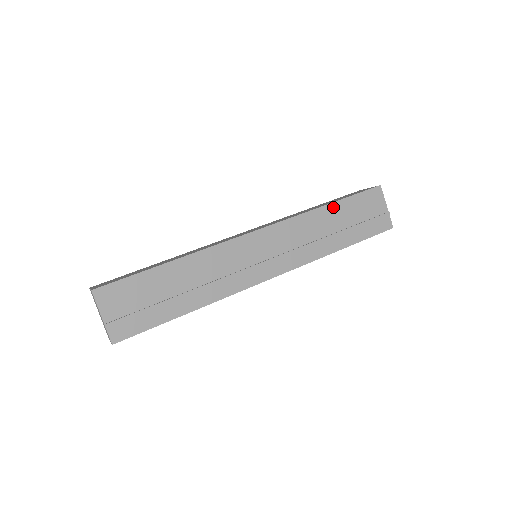
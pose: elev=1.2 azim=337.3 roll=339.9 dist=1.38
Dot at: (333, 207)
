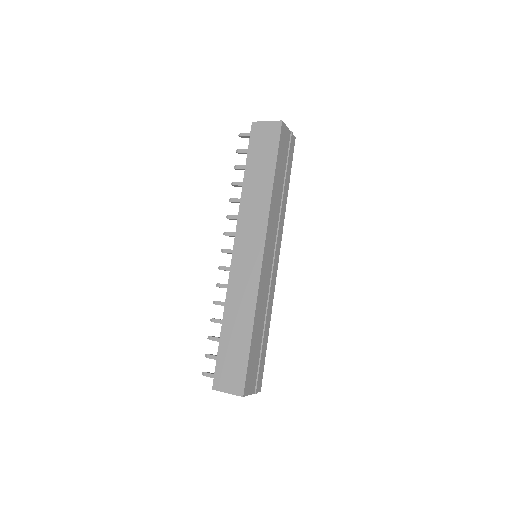
Dot at: (276, 177)
